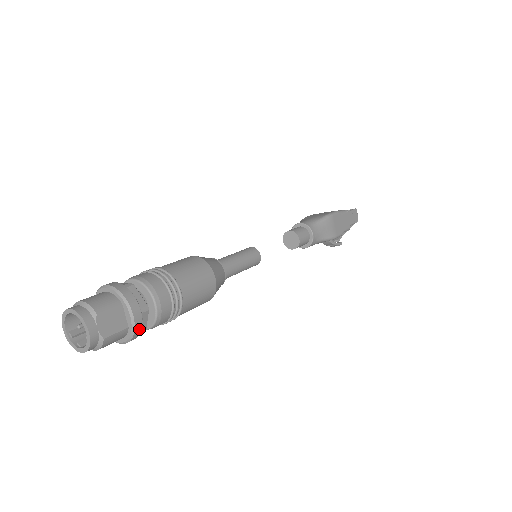
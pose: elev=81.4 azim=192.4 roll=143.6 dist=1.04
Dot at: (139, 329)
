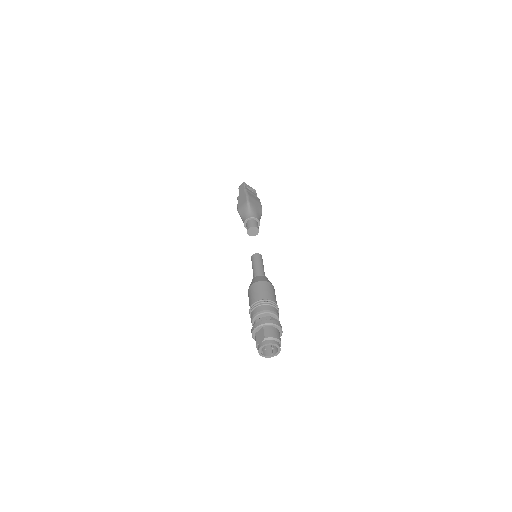
Dot at: occluded
